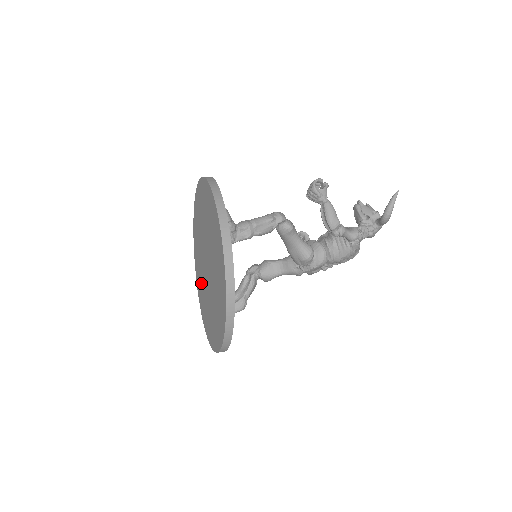
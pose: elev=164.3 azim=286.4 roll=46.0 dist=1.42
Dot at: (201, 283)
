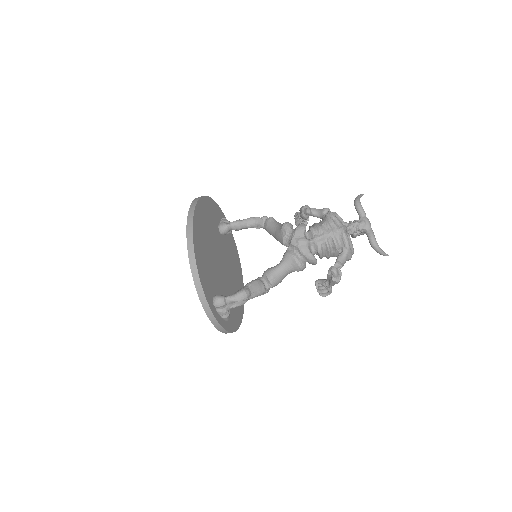
Dot at: occluded
